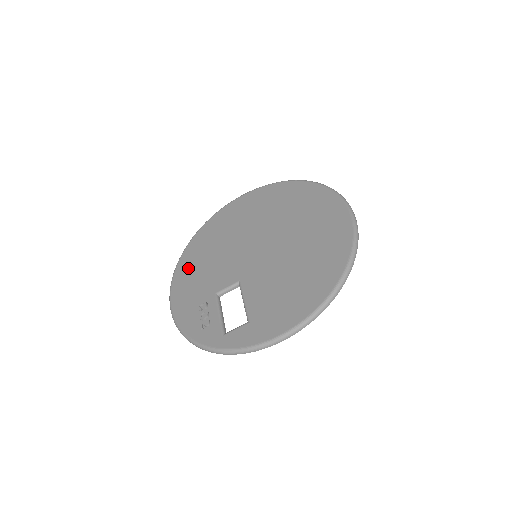
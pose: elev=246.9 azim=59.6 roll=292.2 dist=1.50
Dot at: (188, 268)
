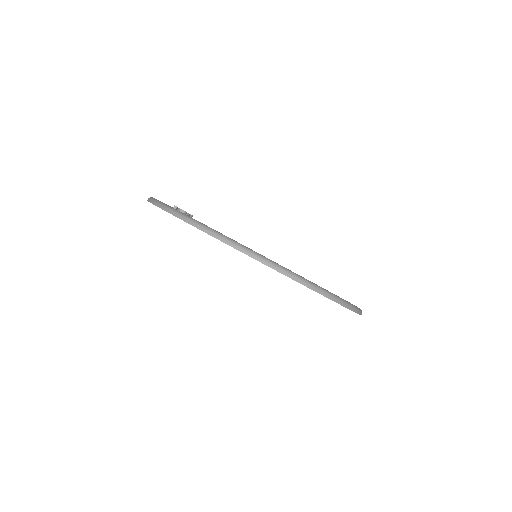
Dot at: occluded
